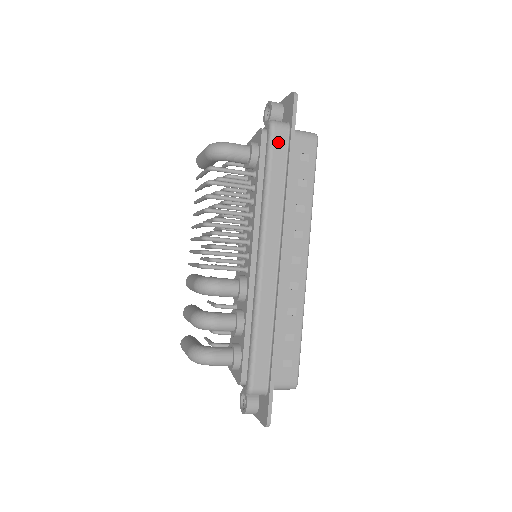
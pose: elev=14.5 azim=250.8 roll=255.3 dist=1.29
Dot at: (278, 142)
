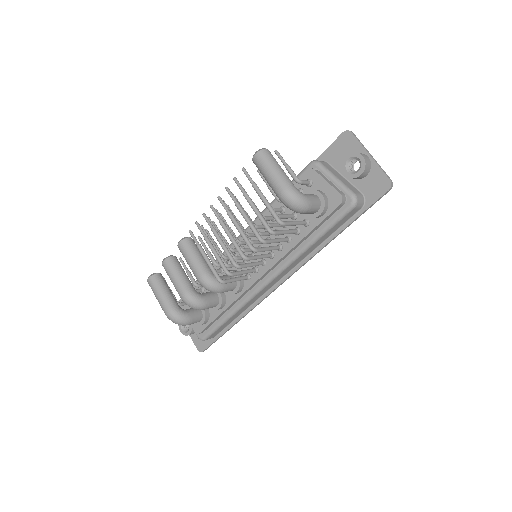
Dot at: (346, 217)
